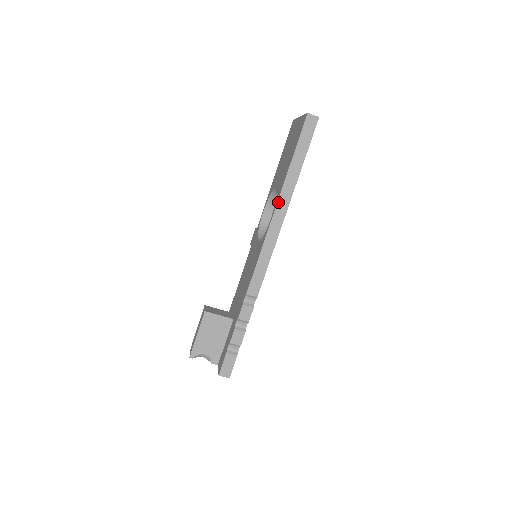
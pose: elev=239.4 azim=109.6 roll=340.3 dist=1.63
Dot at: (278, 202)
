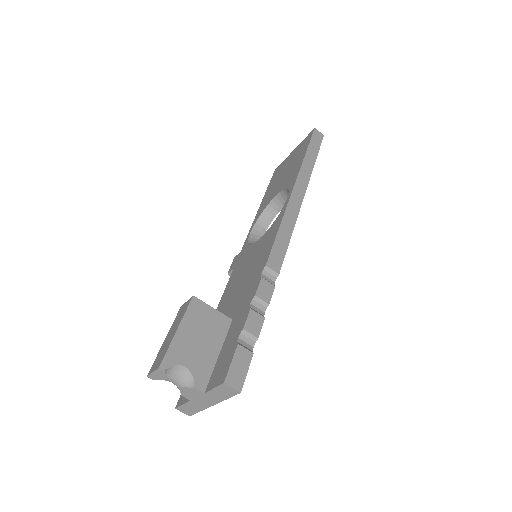
Dot at: (296, 182)
